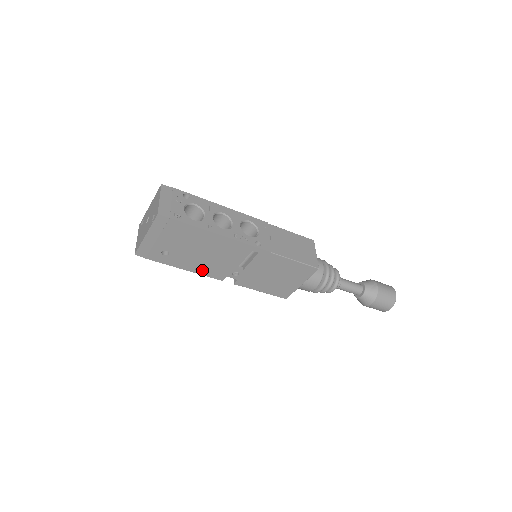
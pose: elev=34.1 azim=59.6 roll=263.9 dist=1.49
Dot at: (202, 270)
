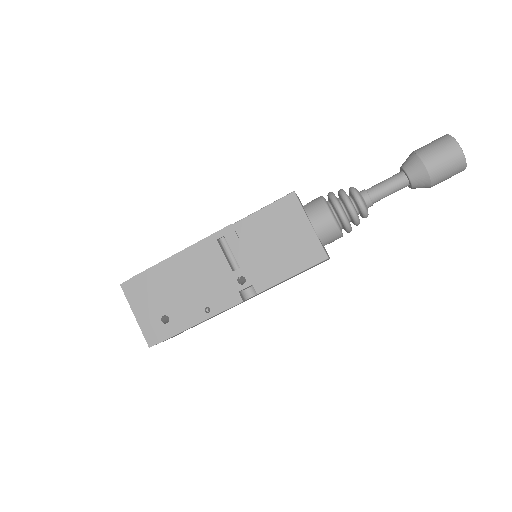
Dot at: (212, 308)
